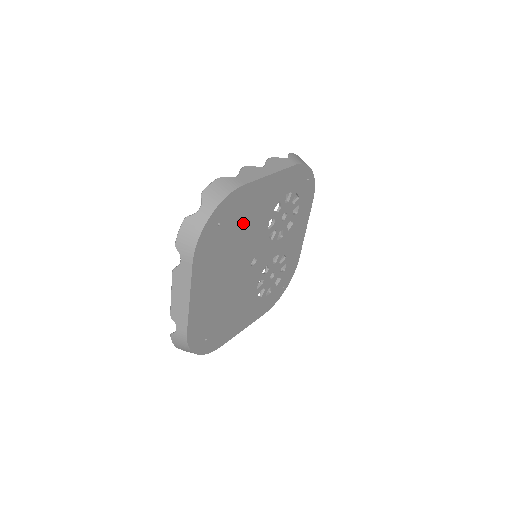
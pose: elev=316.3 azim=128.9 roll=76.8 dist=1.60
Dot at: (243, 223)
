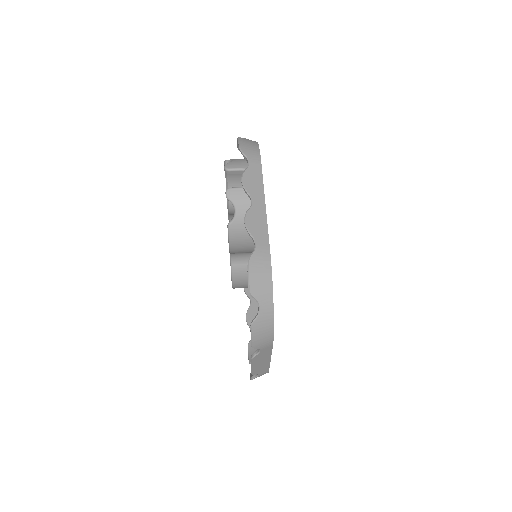
Dot at: occluded
